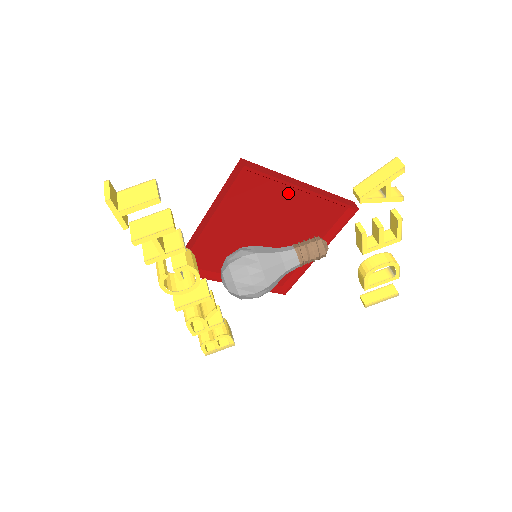
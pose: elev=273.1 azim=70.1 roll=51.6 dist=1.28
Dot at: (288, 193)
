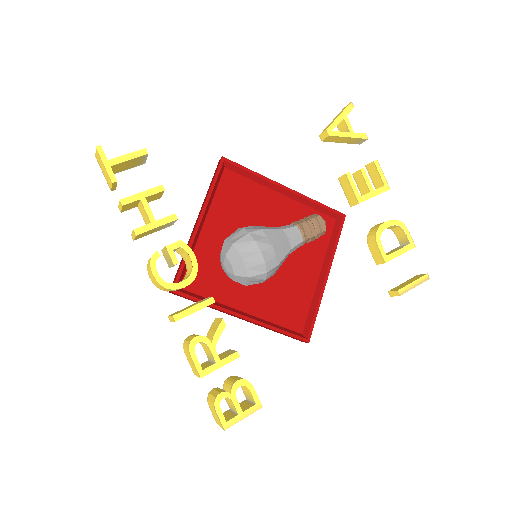
Dot at: (271, 197)
